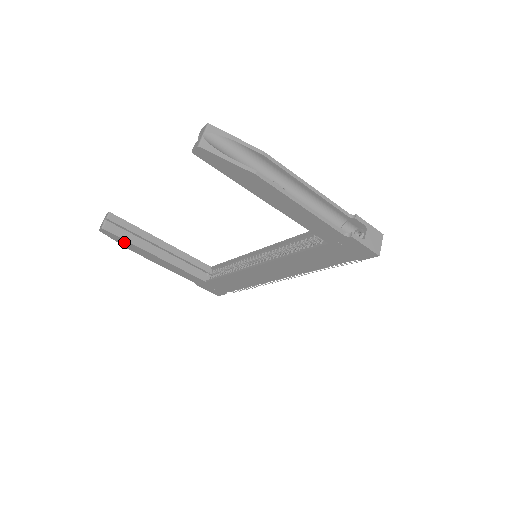
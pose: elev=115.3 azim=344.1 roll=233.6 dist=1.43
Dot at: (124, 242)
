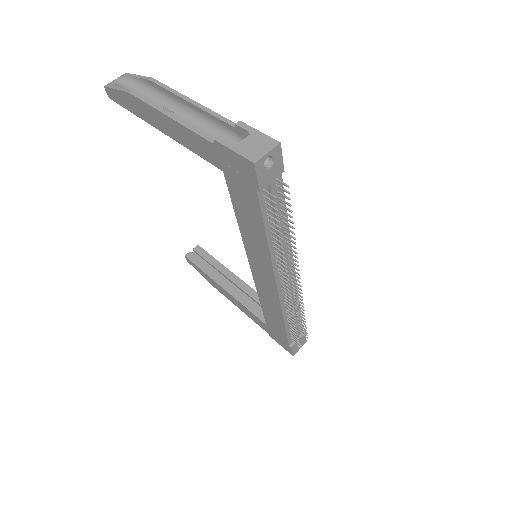
Dot at: (202, 272)
